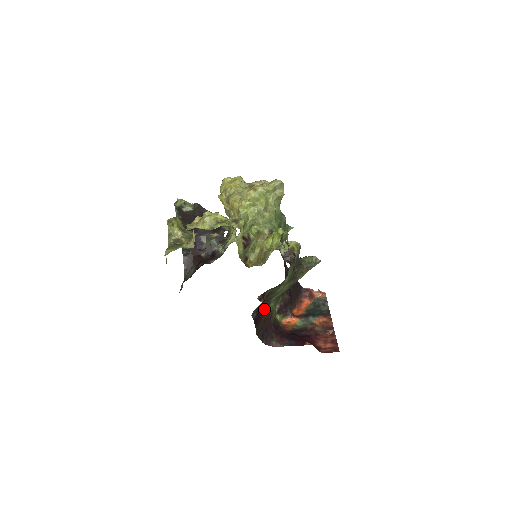
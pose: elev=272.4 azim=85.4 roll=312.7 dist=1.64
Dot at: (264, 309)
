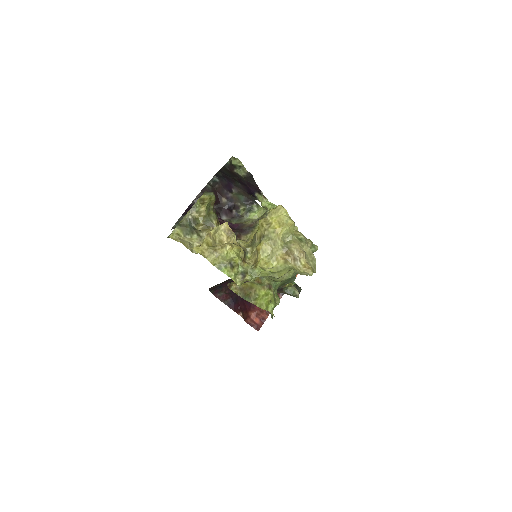
Dot at: occluded
